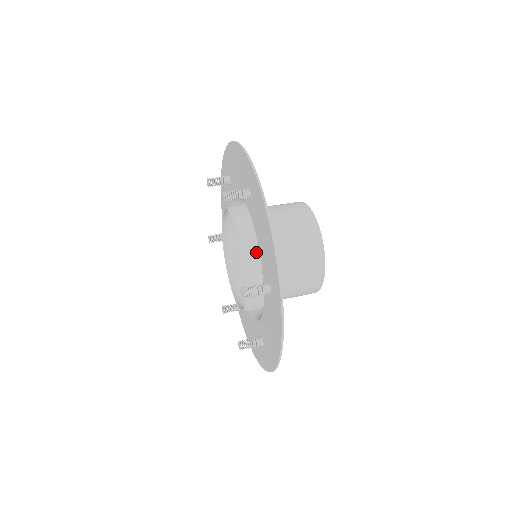
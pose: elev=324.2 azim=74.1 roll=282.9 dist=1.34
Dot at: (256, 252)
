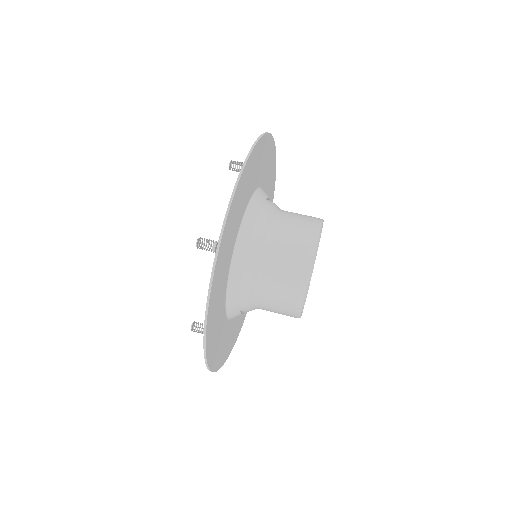
Dot at: occluded
